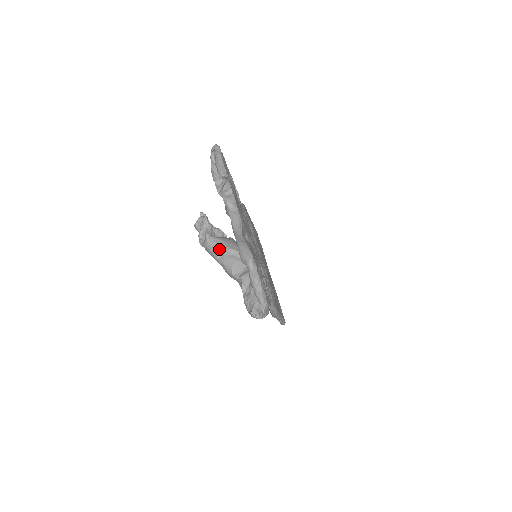
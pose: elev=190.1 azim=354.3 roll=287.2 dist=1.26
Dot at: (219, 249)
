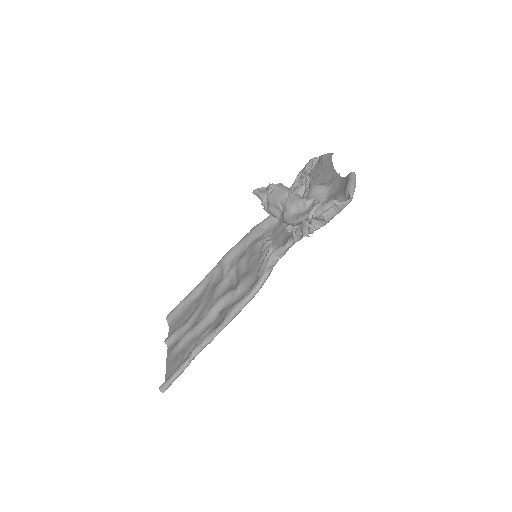
Dot at: occluded
